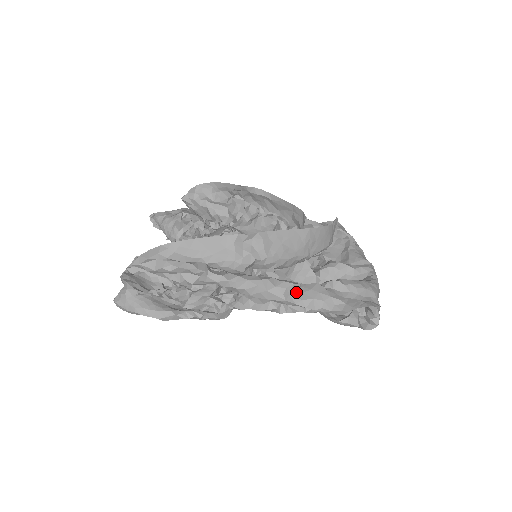
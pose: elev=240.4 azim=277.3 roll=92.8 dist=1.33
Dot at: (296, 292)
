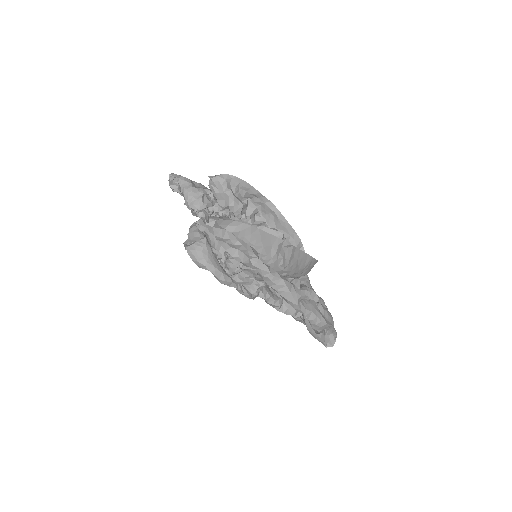
Dot at: (303, 301)
